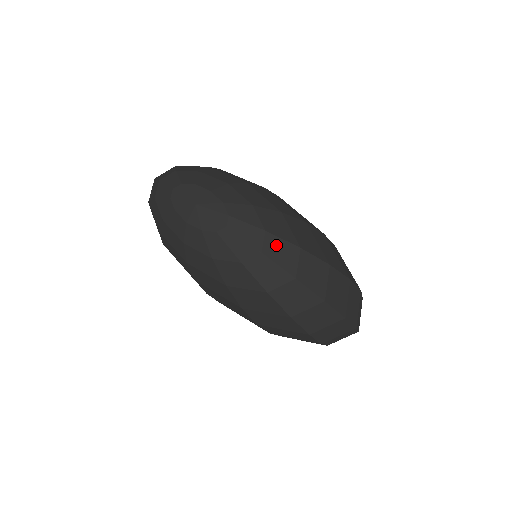
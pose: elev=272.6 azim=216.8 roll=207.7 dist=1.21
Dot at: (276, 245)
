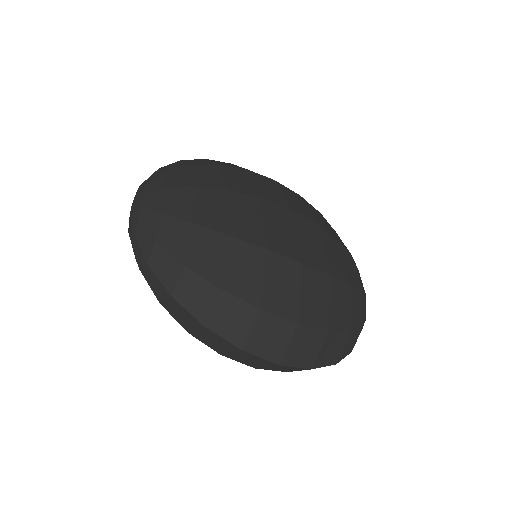
Dot at: (162, 259)
